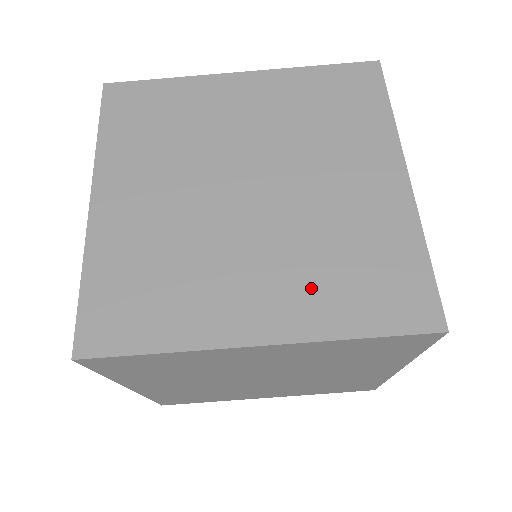
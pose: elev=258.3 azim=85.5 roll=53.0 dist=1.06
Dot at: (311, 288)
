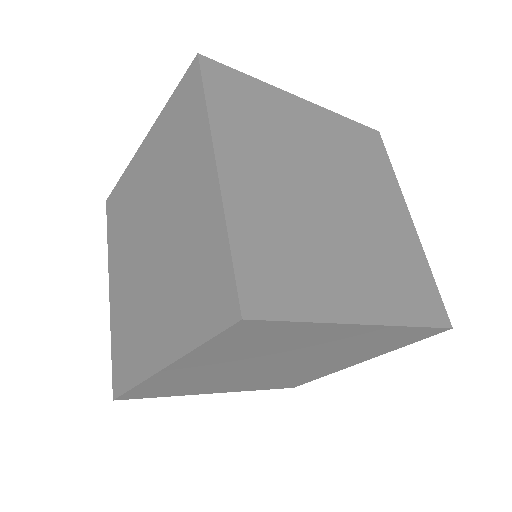
Dot at: (178, 311)
